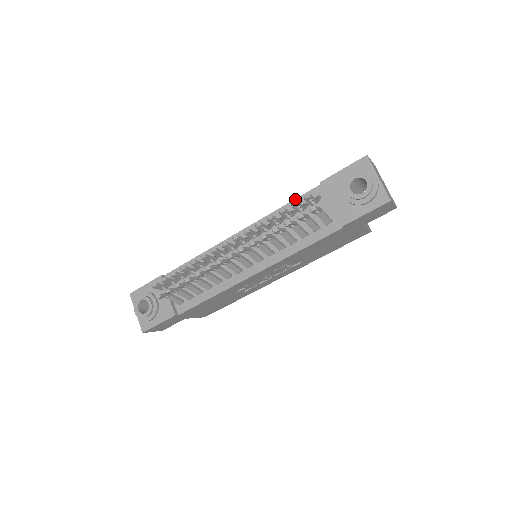
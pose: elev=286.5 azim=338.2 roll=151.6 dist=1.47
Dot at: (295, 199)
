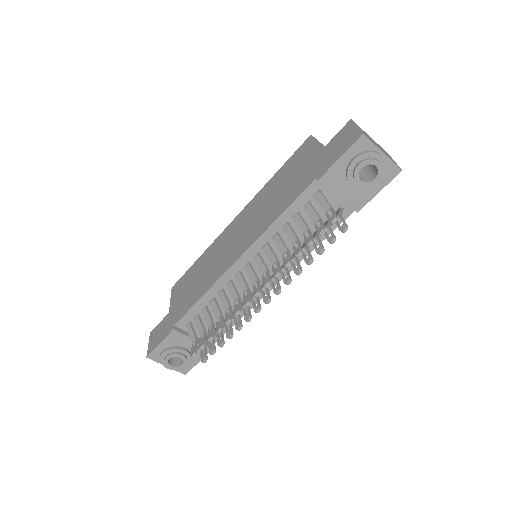
Dot at: (292, 204)
